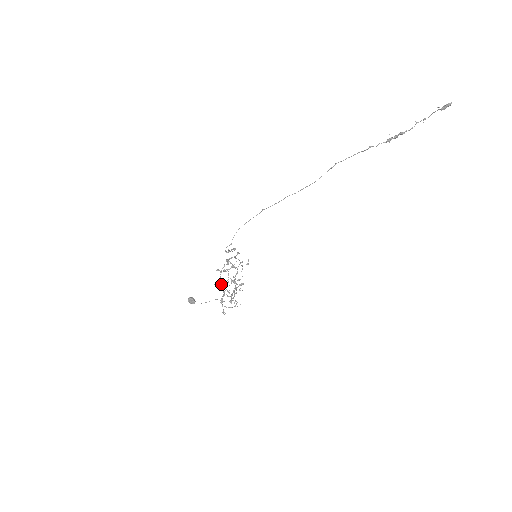
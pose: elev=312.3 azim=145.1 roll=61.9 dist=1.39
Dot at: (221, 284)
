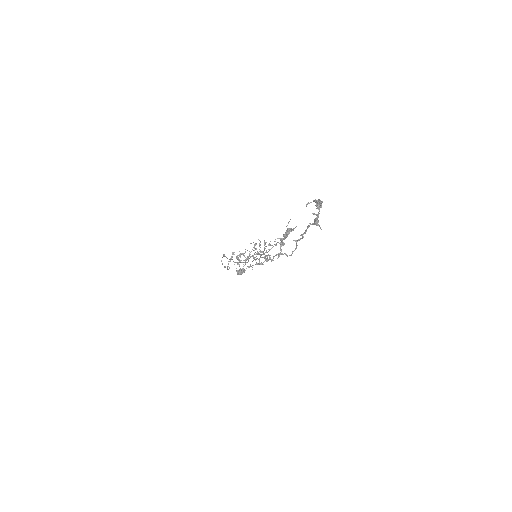
Dot at: (250, 266)
